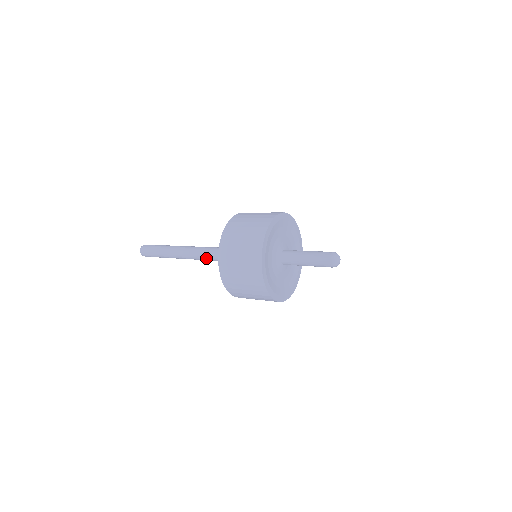
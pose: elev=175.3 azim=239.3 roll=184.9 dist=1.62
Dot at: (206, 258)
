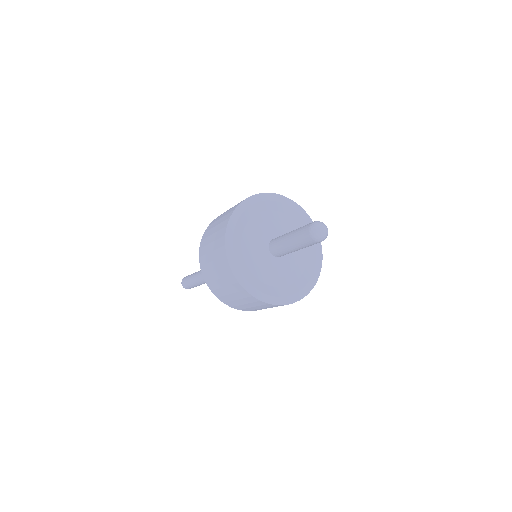
Dot at: occluded
